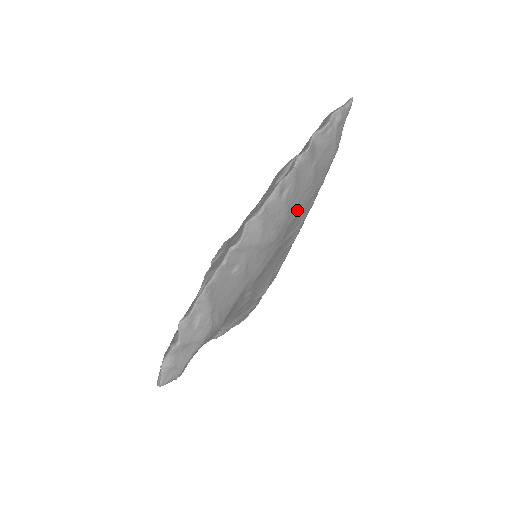
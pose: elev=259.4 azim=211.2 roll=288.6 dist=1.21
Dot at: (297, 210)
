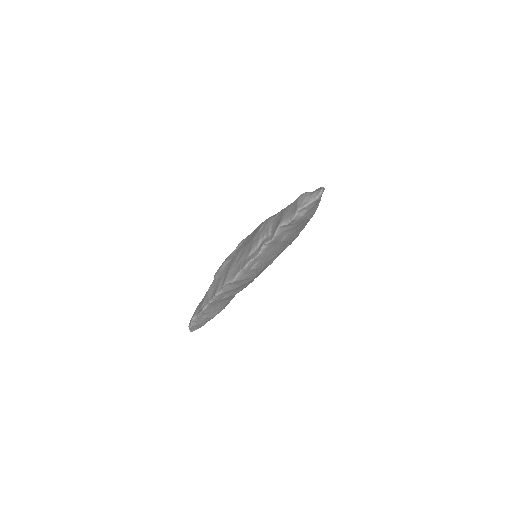
Dot at: (274, 258)
